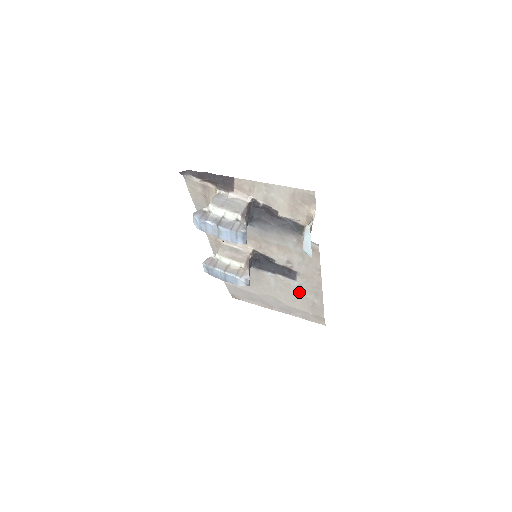
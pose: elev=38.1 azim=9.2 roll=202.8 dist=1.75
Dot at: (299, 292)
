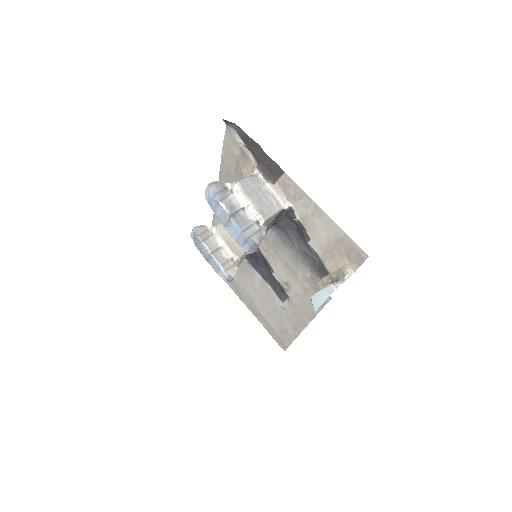
Dot at: (279, 312)
